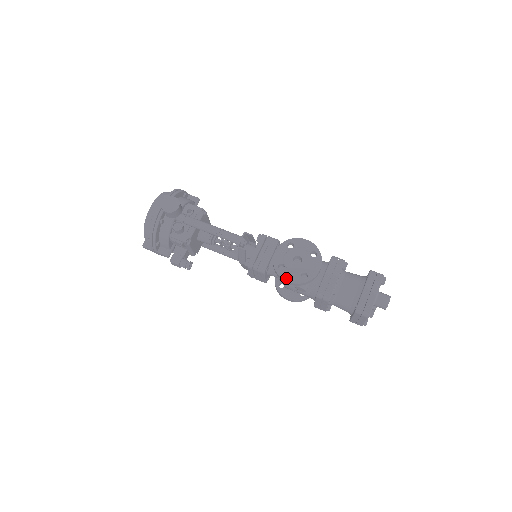
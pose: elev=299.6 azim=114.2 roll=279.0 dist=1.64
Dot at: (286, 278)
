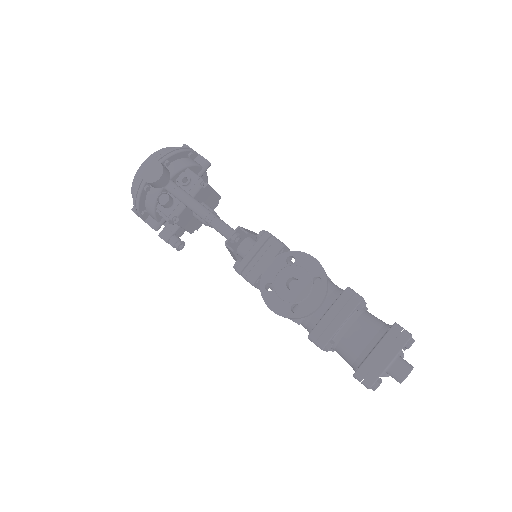
Dot at: (270, 305)
